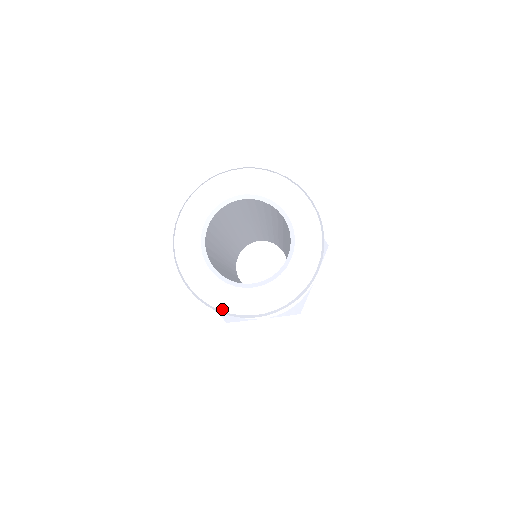
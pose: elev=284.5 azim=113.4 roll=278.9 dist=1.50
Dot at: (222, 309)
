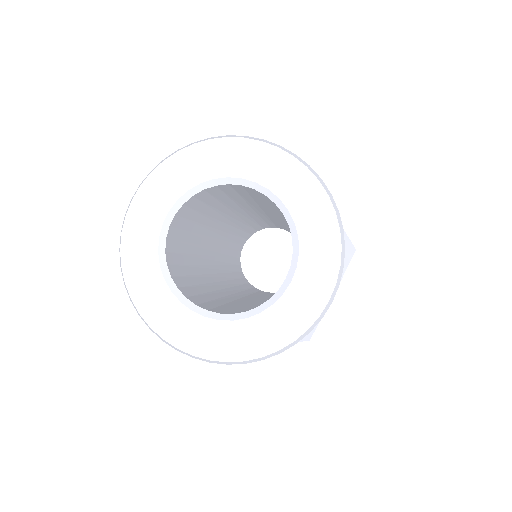
Dot at: (183, 349)
